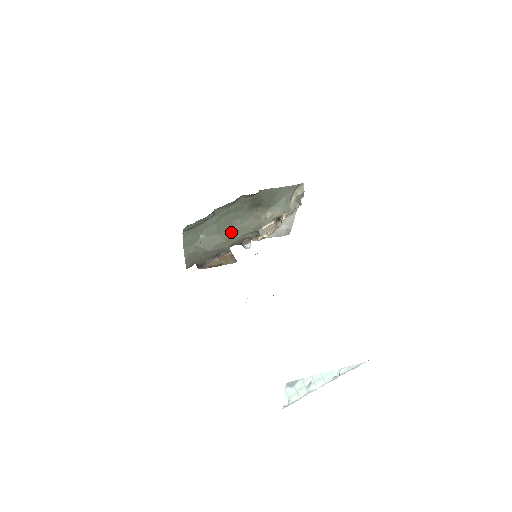
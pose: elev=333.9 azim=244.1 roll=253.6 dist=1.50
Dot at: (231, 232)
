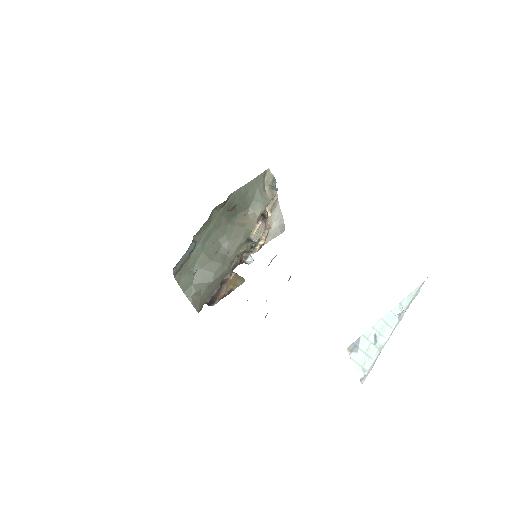
Dot at: (223, 252)
